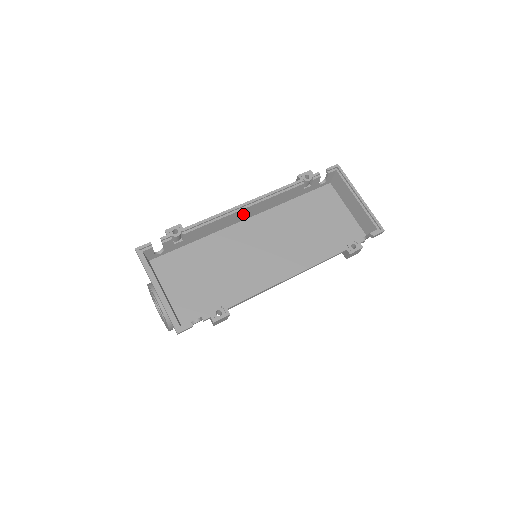
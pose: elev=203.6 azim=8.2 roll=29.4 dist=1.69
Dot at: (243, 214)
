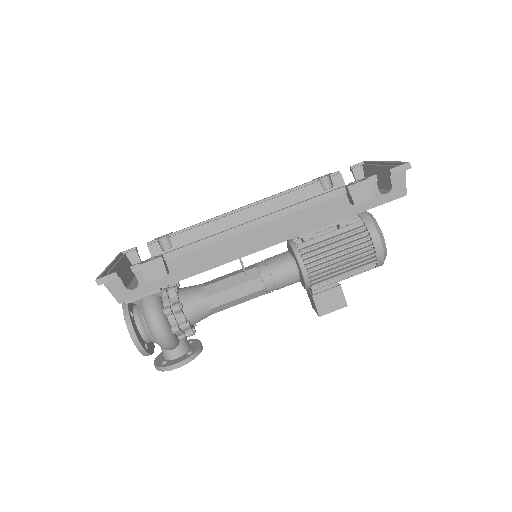
Dot at: (244, 220)
